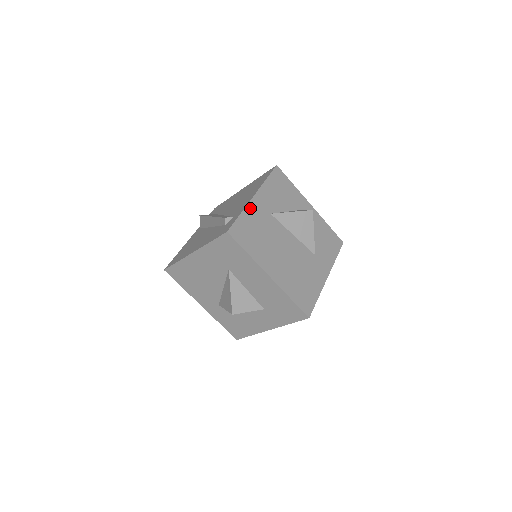
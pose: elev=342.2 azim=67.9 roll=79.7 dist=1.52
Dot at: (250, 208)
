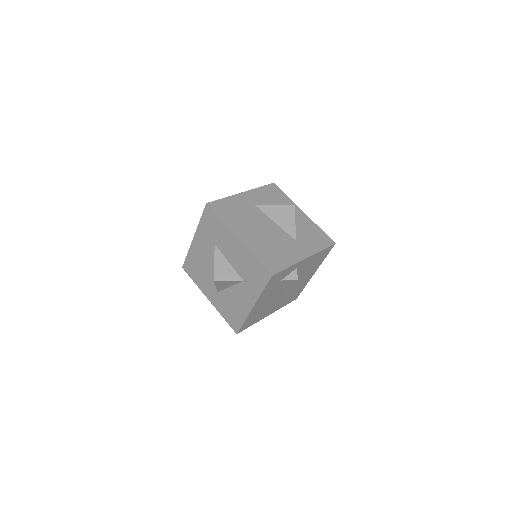
Dot at: (235, 197)
